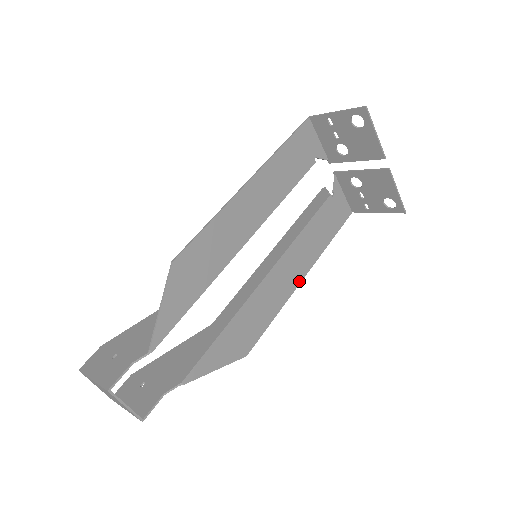
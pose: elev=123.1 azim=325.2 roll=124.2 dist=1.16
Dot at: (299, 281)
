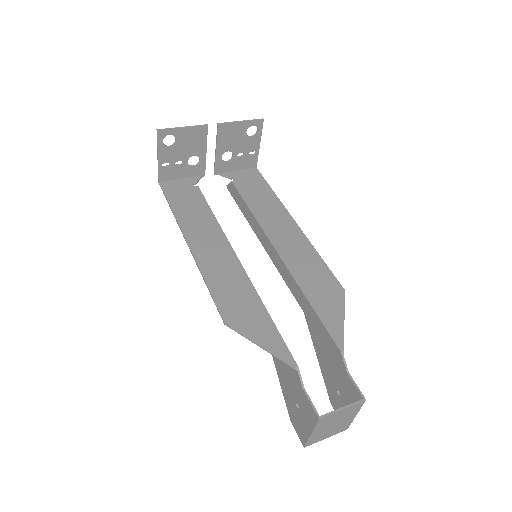
Dot at: (296, 227)
